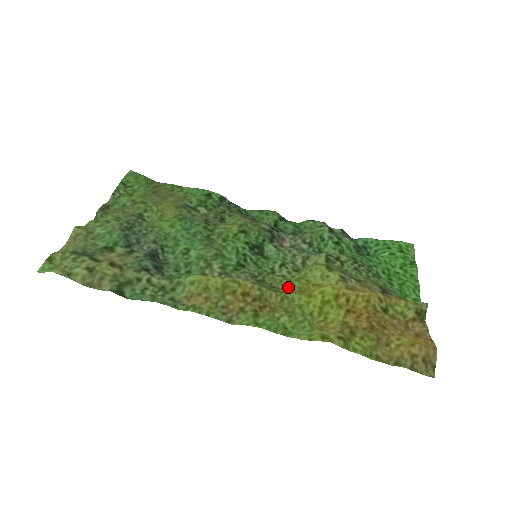
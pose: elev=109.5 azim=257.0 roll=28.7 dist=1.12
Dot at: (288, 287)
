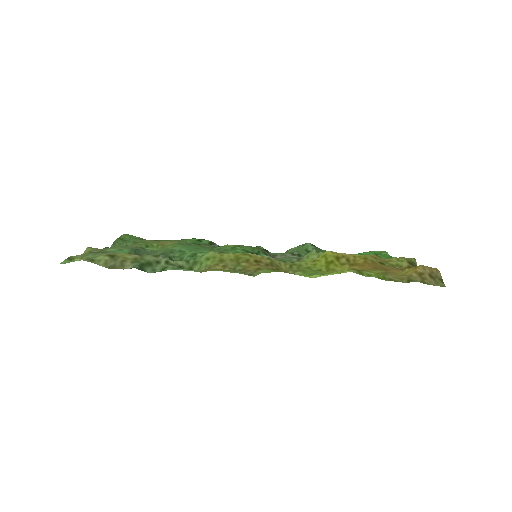
Dot at: occluded
